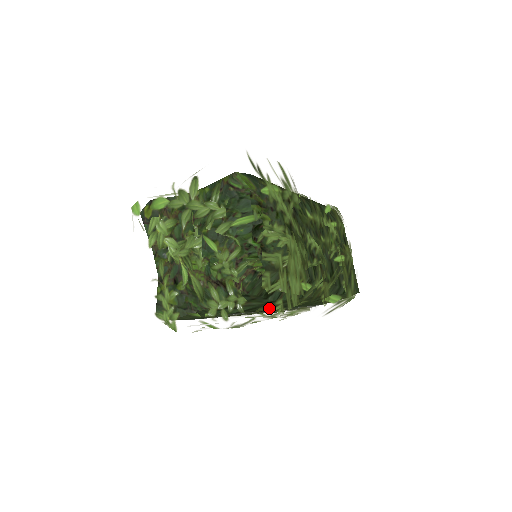
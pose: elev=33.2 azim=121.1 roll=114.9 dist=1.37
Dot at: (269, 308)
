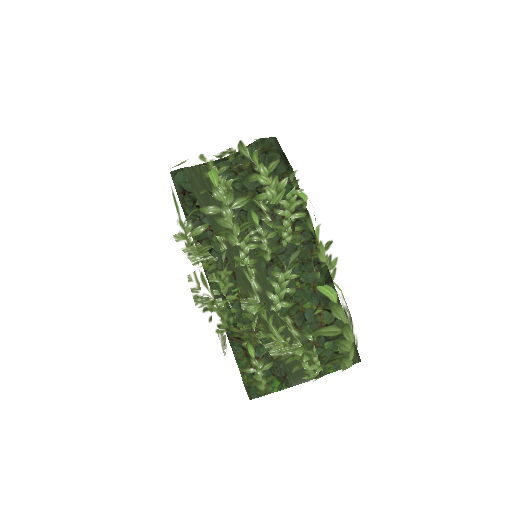
Dot at: (265, 202)
